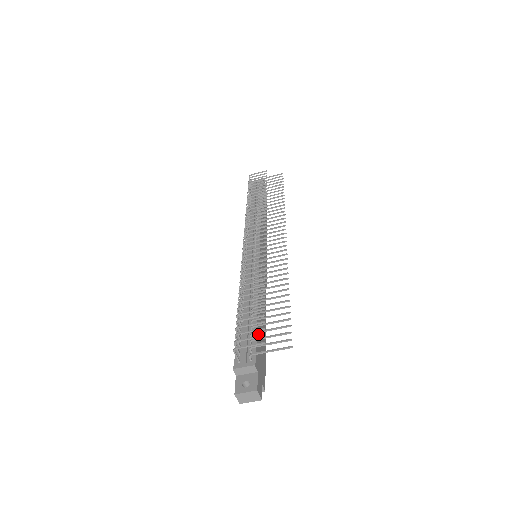
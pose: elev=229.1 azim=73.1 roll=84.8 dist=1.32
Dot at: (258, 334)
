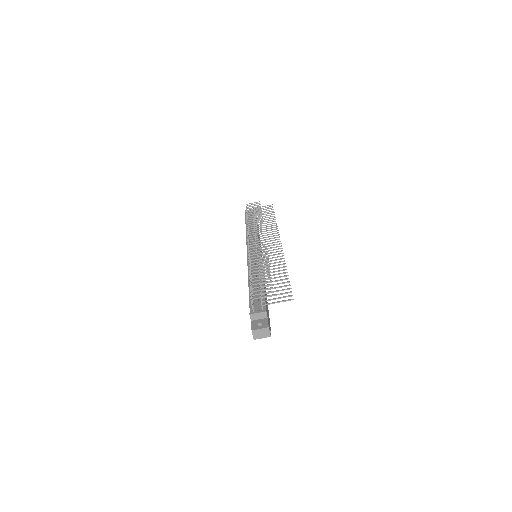
Dot at: occluded
